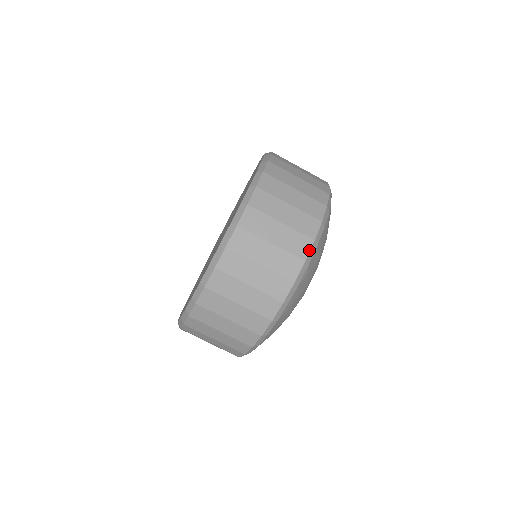
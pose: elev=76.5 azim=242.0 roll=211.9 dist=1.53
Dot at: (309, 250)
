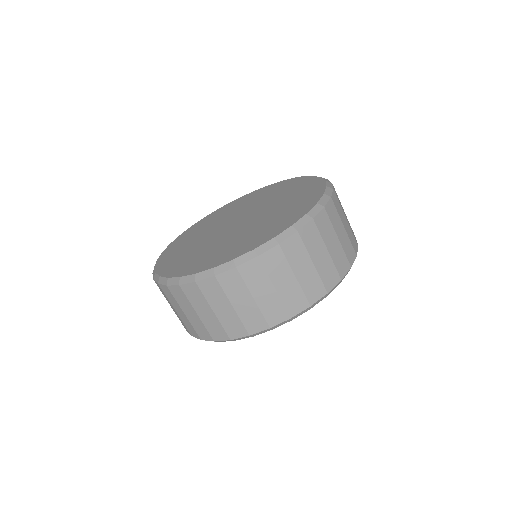
Dot at: occluded
